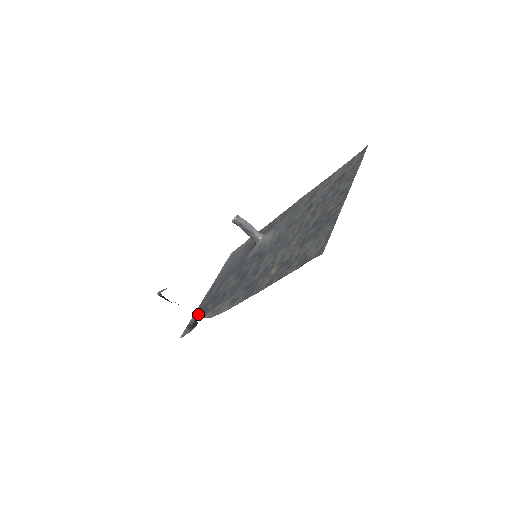
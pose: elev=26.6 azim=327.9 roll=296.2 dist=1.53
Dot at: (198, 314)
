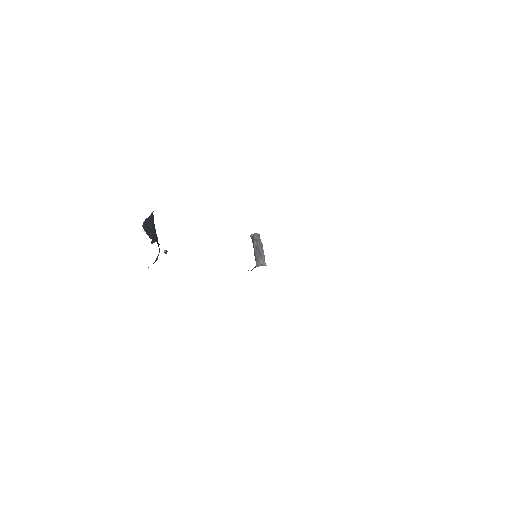
Dot at: occluded
